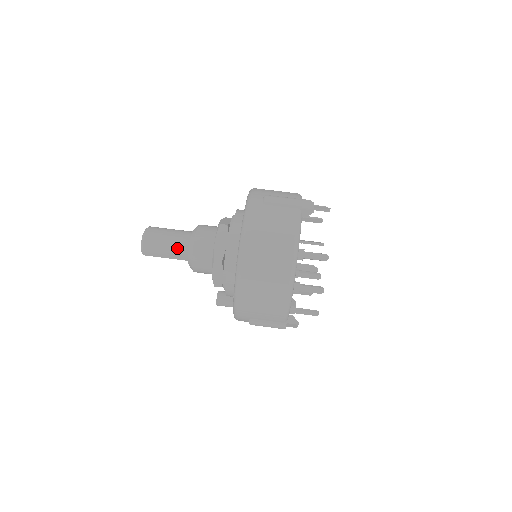
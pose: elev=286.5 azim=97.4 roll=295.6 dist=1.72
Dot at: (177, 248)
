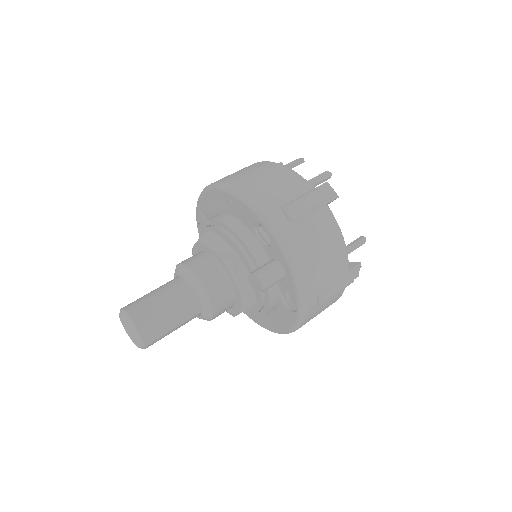
Dot at: (165, 285)
